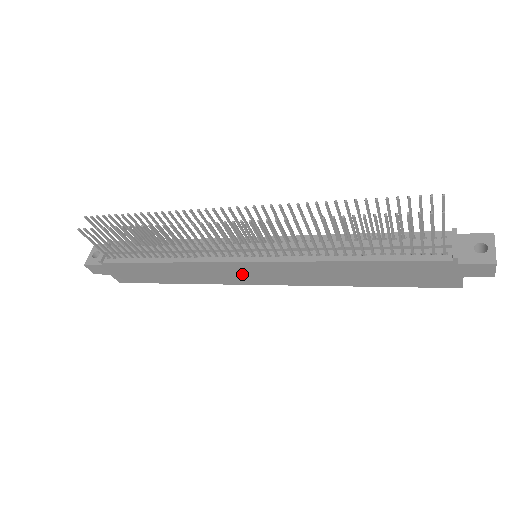
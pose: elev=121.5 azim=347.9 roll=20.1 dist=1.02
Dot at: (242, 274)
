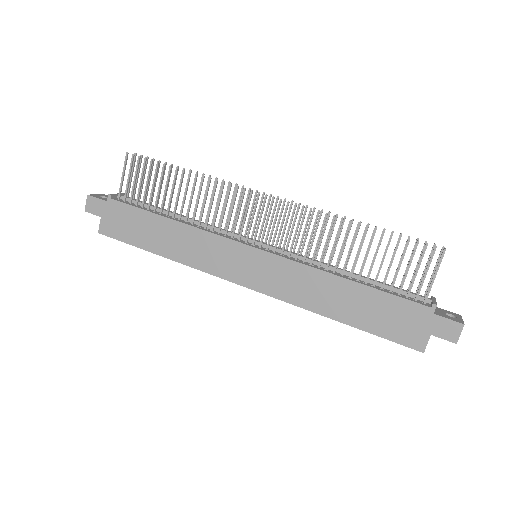
Dot at: (235, 263)
